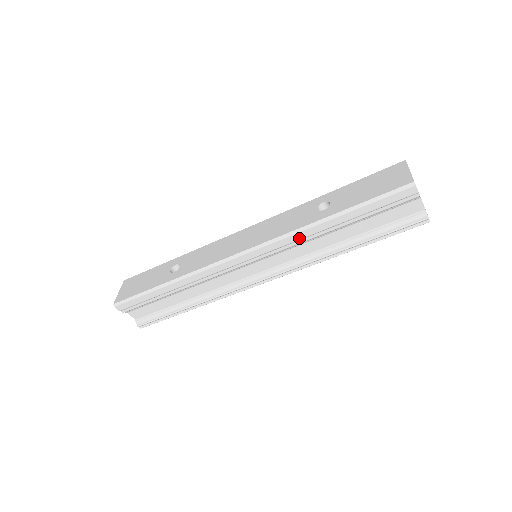
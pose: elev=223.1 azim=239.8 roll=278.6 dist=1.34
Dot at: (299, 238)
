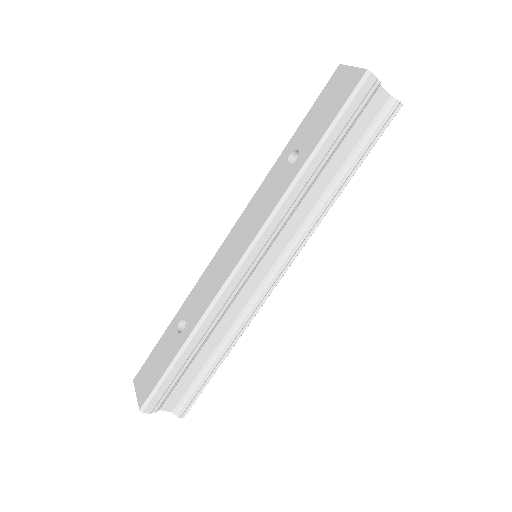
Dot at: (291, 202)
